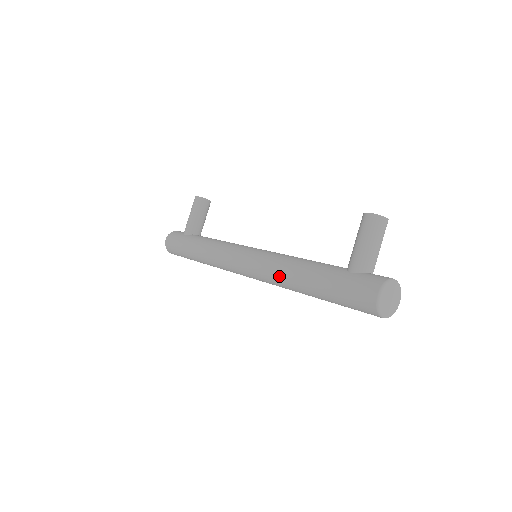
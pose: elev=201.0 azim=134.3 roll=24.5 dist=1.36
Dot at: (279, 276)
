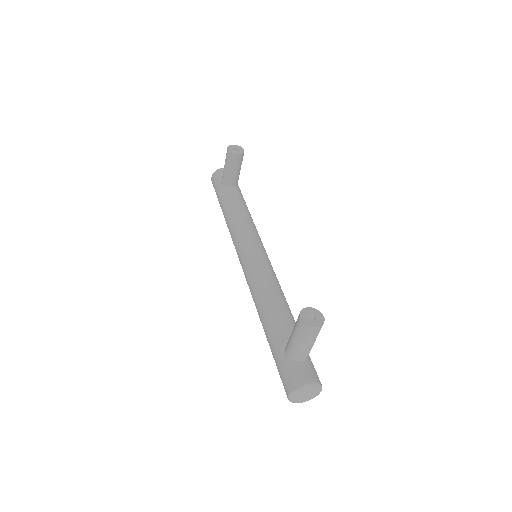
Dot at: (255, 305)
